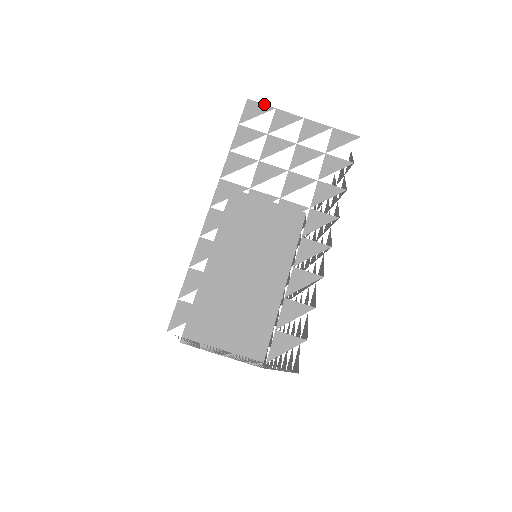
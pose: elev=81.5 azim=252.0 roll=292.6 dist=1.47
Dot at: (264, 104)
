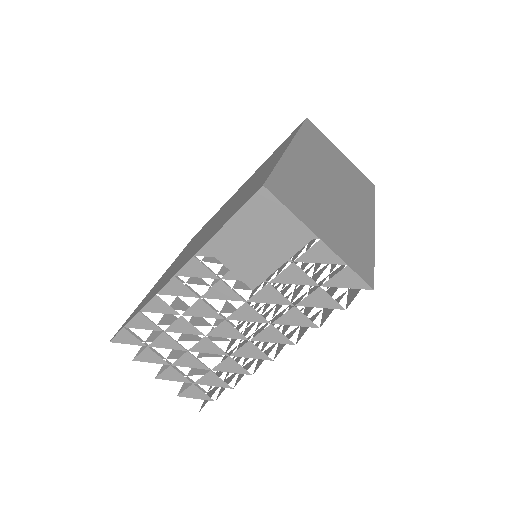
Dot at: (280, 201)
